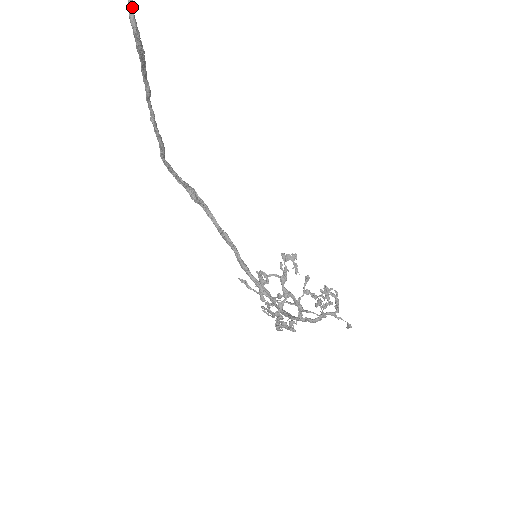
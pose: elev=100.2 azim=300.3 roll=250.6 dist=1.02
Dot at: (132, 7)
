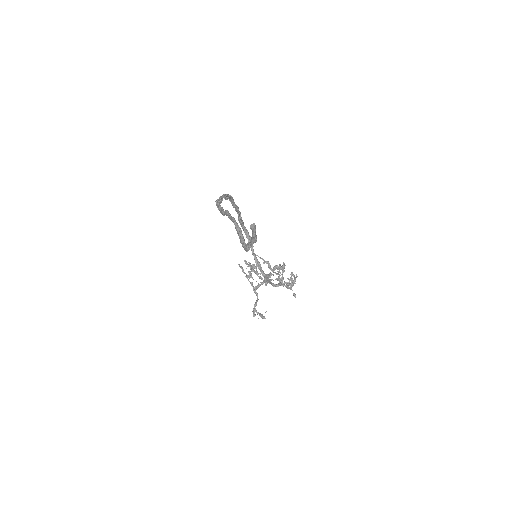
Dot at: occluded
